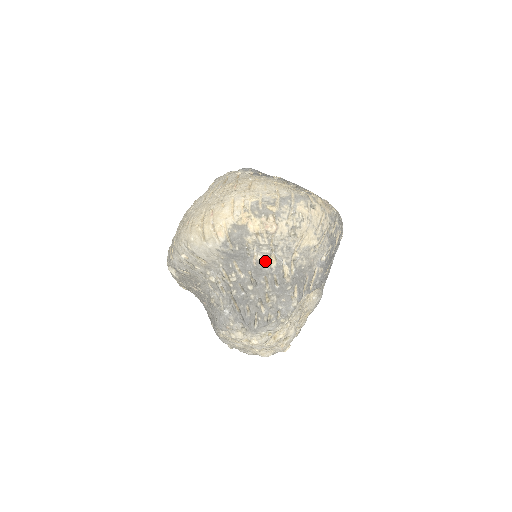
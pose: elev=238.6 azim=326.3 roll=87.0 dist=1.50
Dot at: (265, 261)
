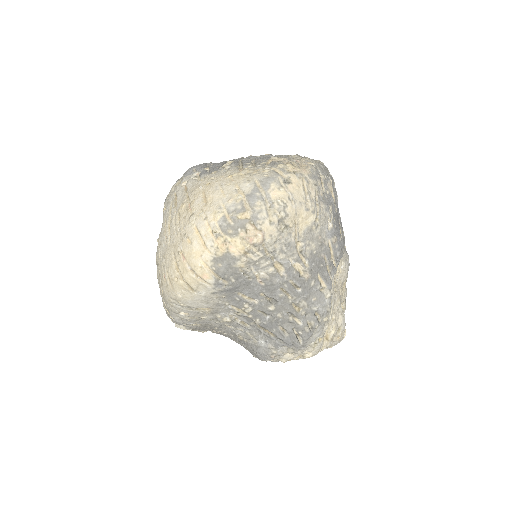
Dot at: (271, 274)
